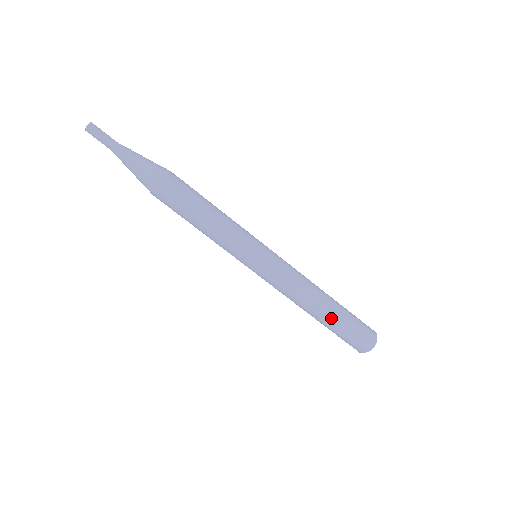
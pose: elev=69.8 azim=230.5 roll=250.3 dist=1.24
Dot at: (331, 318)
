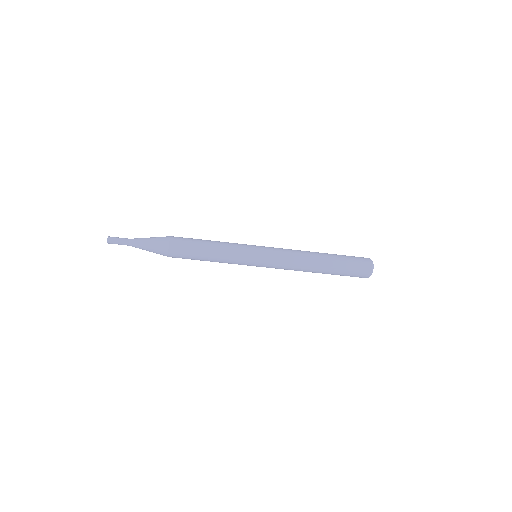
Dot at: (328, 272)
